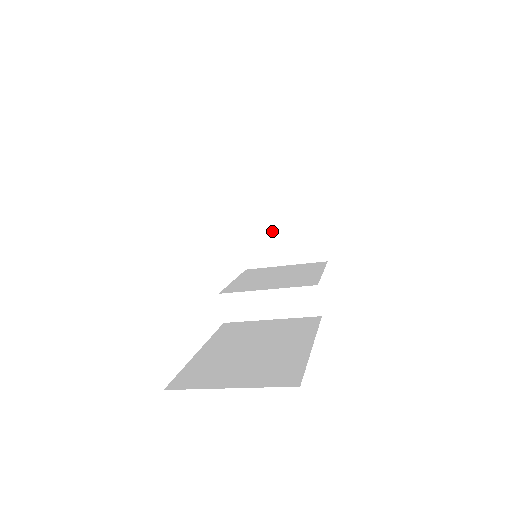
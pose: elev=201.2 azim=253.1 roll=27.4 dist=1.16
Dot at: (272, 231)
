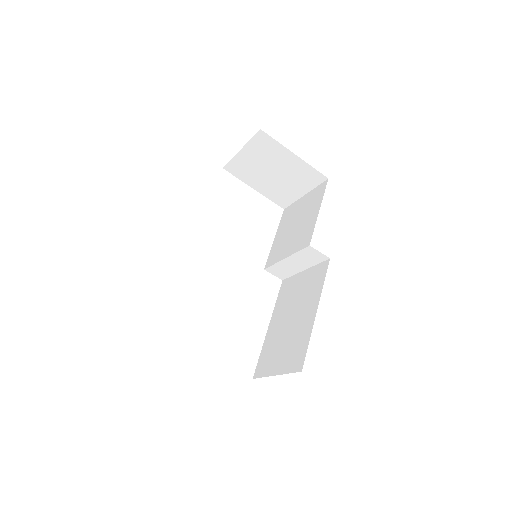
Dot at: (275, 181)
